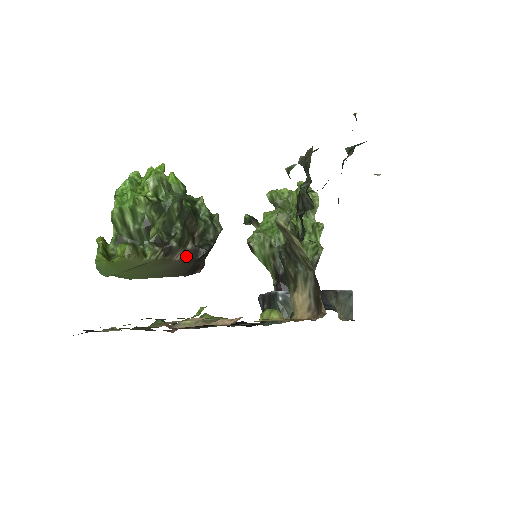
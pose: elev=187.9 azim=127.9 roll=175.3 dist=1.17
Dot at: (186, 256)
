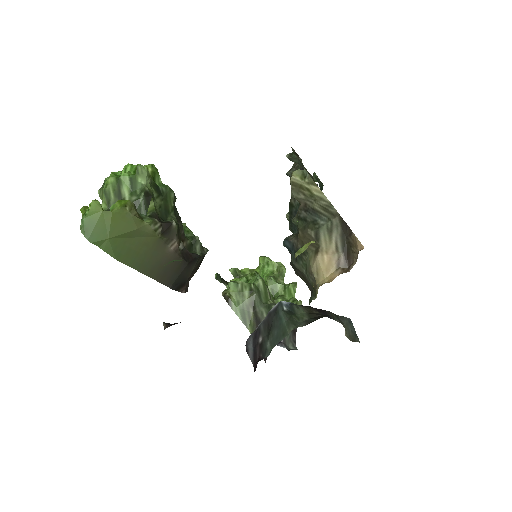
Dot at: (179, 252)
